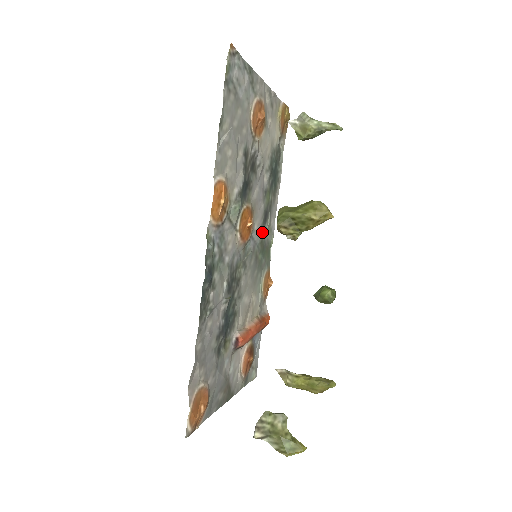
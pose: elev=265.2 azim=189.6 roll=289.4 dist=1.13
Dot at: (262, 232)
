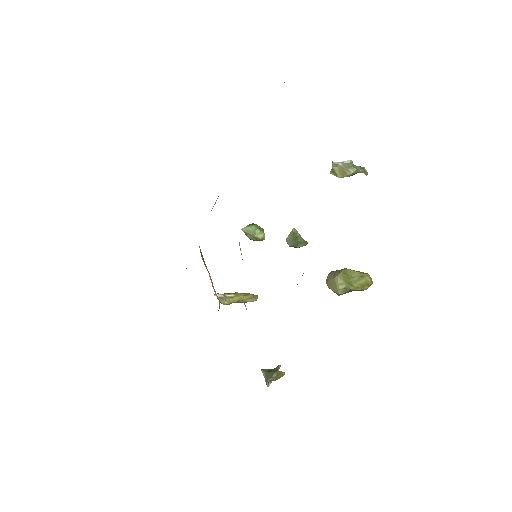
Dot at: occluded
